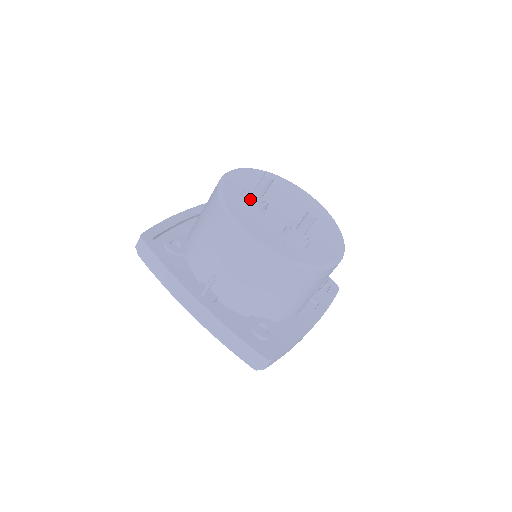
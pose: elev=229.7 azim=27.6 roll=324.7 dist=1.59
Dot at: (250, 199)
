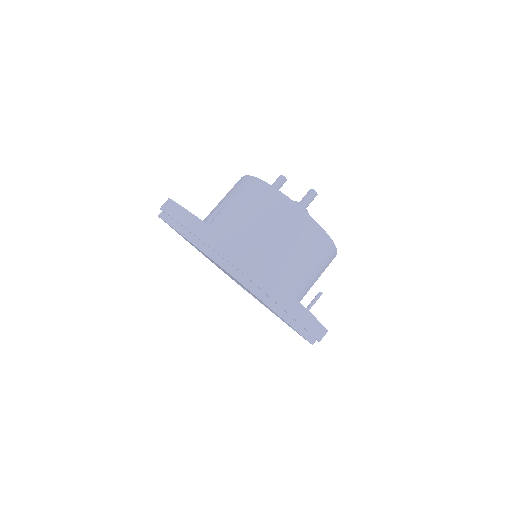
Dot at: occluded
